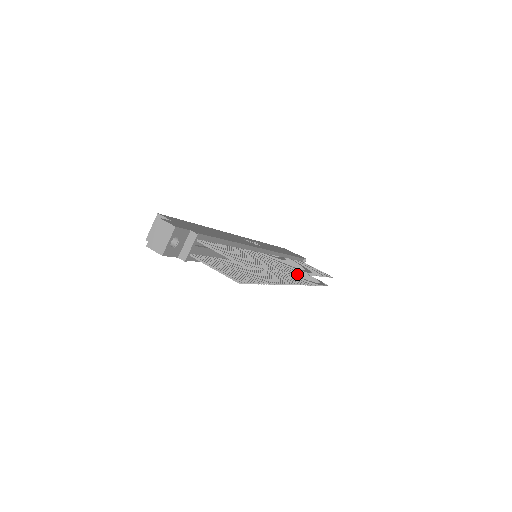
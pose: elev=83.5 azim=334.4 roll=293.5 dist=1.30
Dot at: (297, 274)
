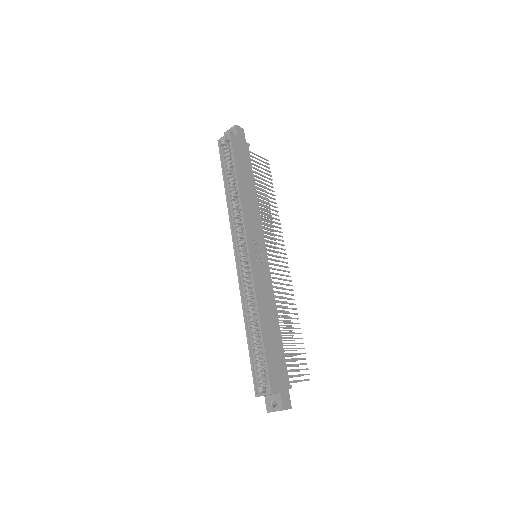
Dot at: occluded
